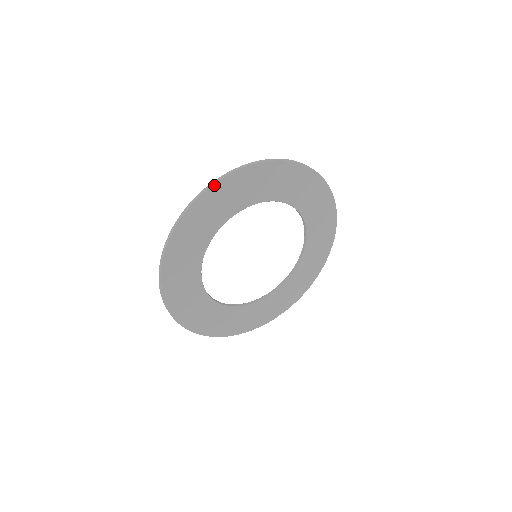
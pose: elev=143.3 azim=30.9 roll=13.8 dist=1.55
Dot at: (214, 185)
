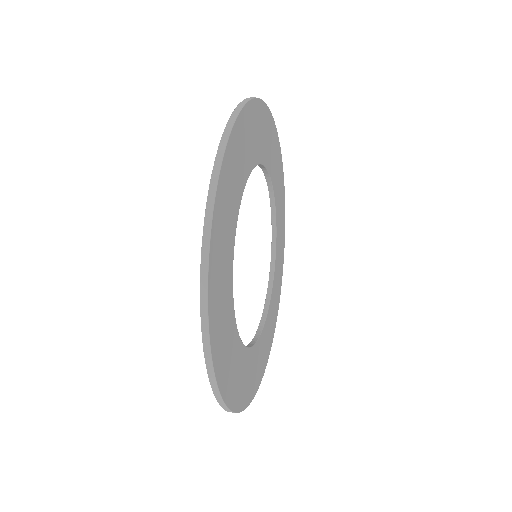
Dot at: (225, 150)
